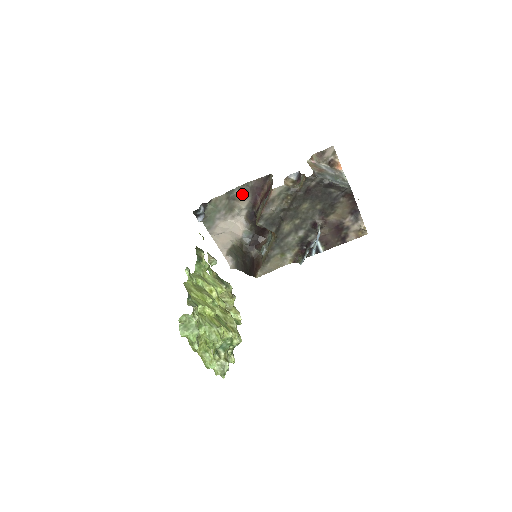
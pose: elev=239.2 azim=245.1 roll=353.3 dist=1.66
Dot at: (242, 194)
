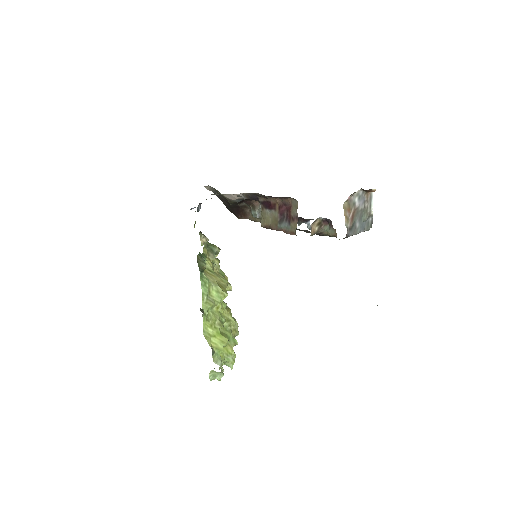
Dot at: occluded
